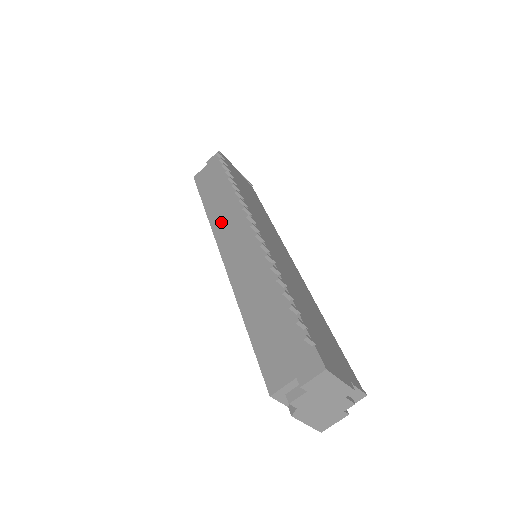
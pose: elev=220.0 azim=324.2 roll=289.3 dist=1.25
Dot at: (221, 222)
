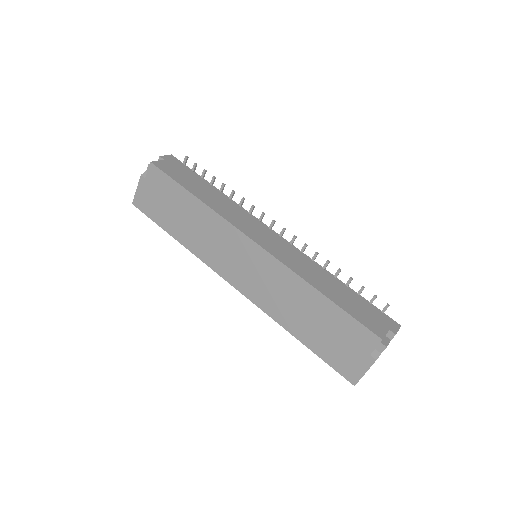
Dot at: (232, 216)
